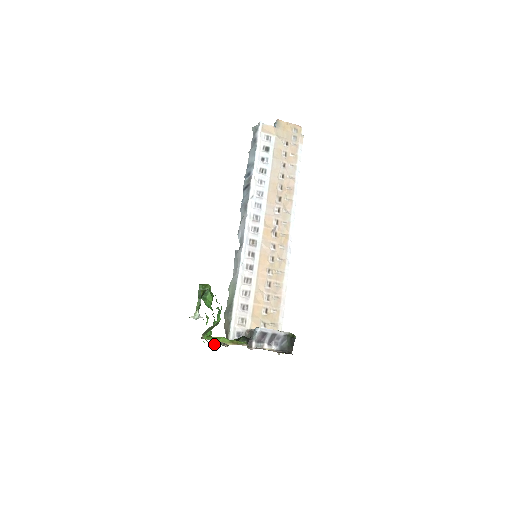
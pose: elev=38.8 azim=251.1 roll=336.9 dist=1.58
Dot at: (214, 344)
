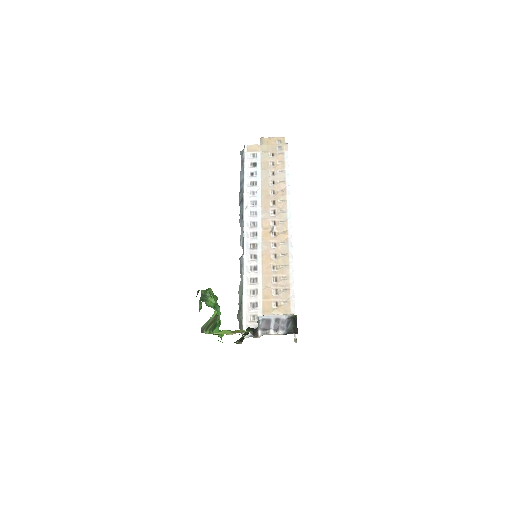
Dot at: occluded
